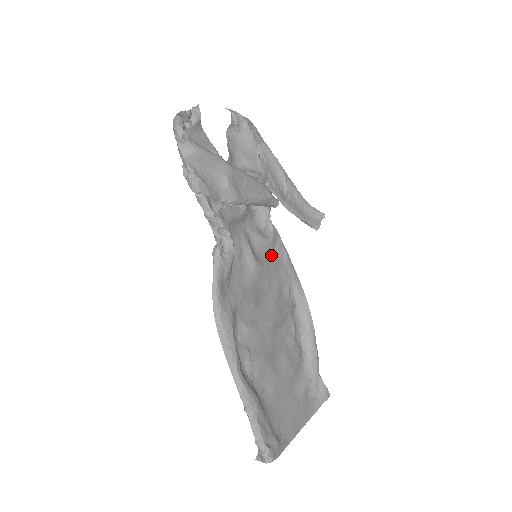
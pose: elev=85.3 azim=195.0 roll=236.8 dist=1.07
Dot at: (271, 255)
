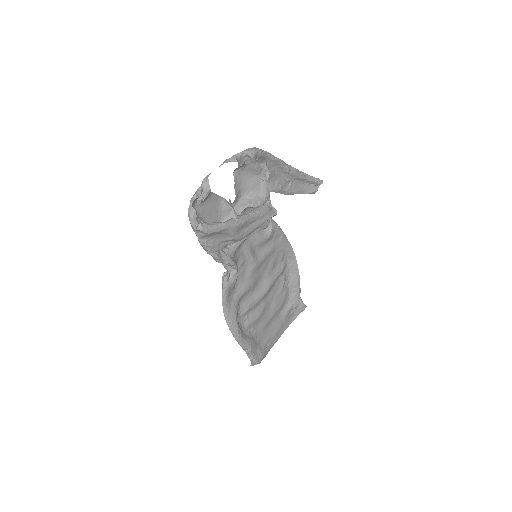
Dot at: (269, 243)
